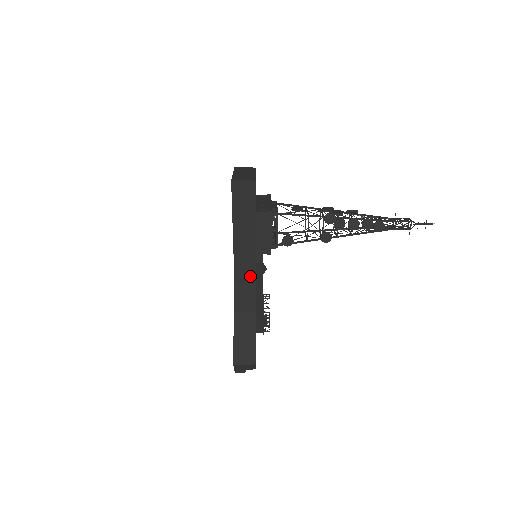
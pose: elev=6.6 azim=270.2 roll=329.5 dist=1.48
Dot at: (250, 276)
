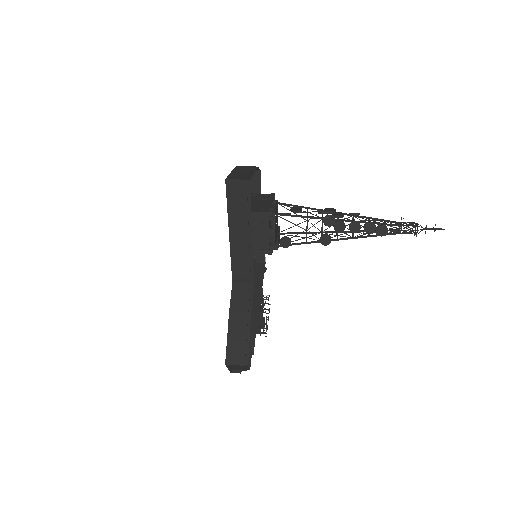
Dot at: (248, 276)
